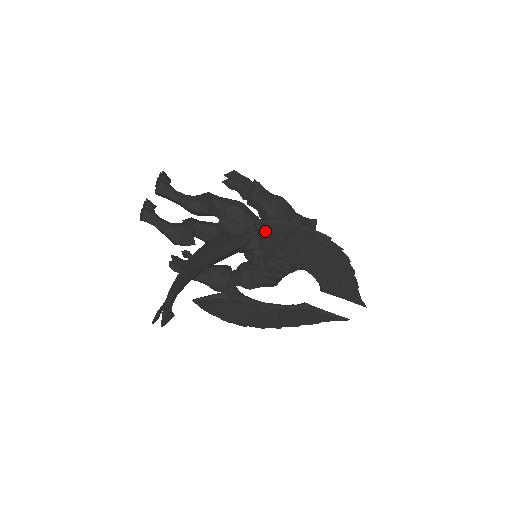
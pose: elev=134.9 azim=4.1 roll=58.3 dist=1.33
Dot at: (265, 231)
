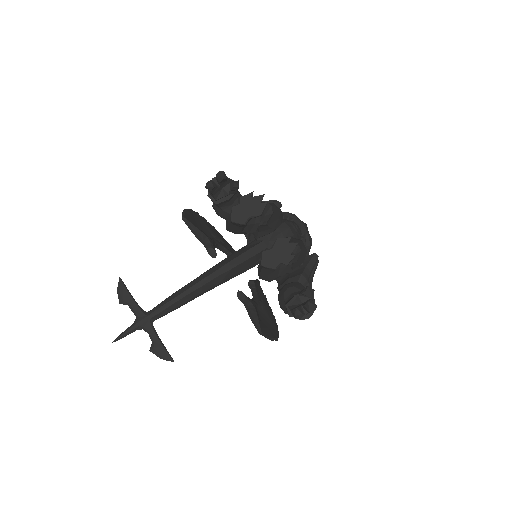
Dot at: occluded
